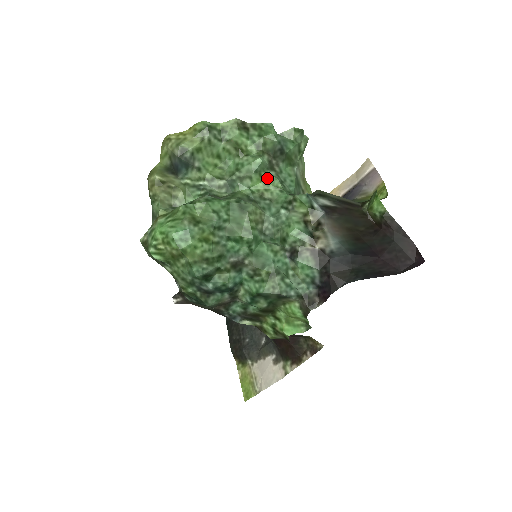
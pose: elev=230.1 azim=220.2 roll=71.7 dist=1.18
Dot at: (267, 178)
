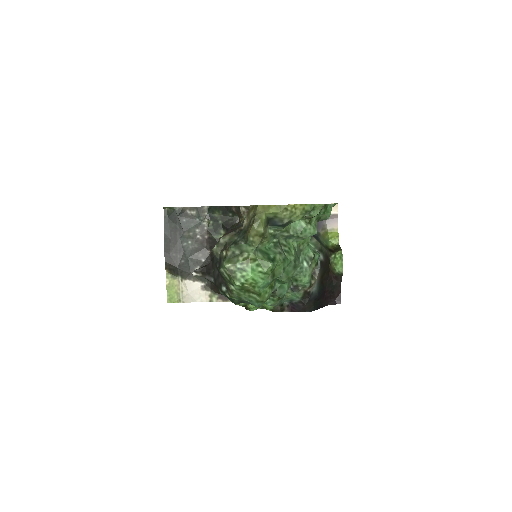
Dot at: occluded
